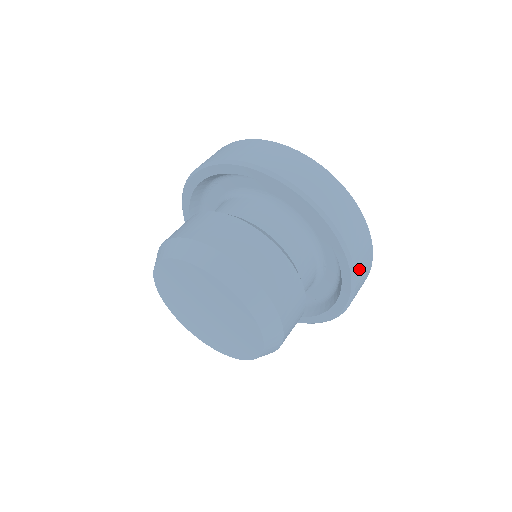
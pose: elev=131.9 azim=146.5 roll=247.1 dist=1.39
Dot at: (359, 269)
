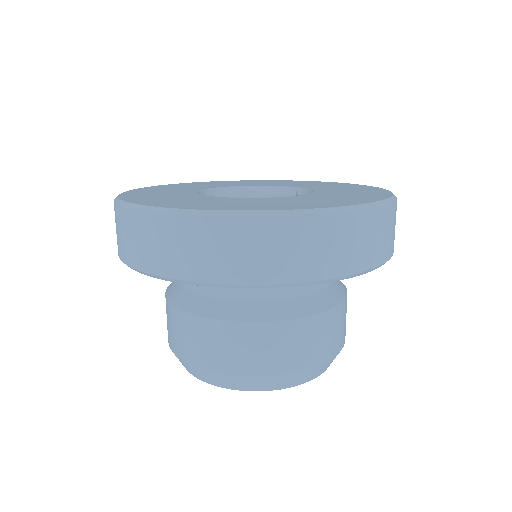
Dot at: (376, 254)
